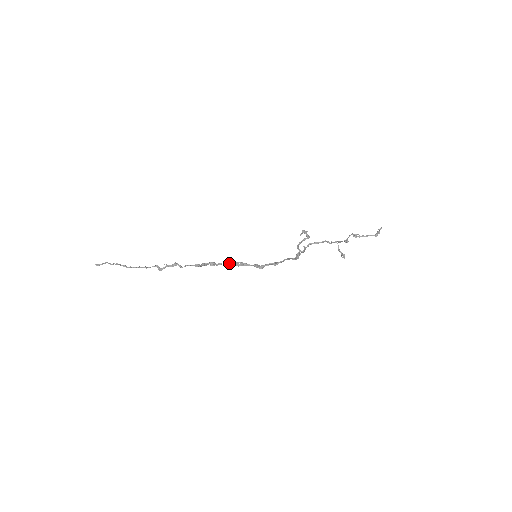
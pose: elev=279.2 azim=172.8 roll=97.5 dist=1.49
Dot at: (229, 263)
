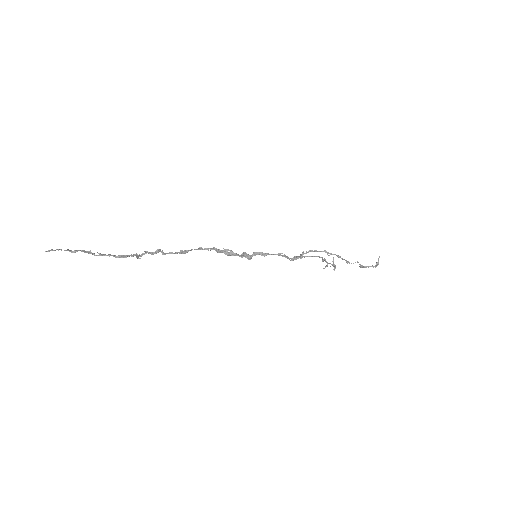
Dot at: (218, 250)
